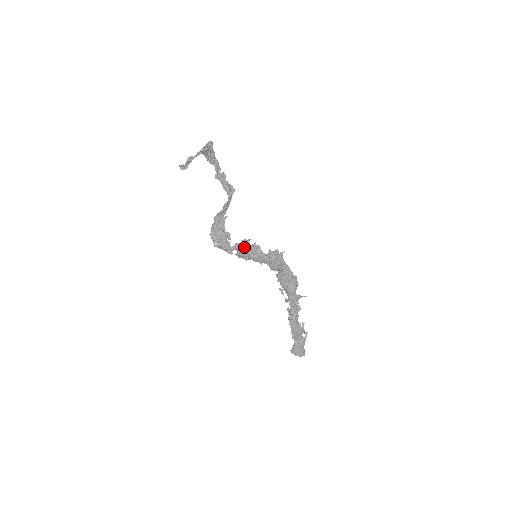
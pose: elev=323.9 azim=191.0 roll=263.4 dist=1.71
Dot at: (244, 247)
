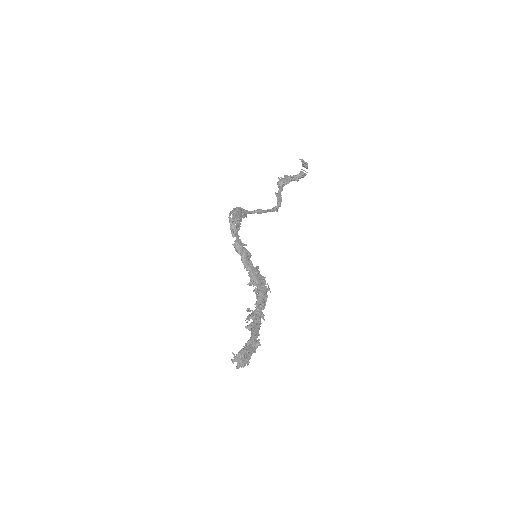
Dot at: occluded
